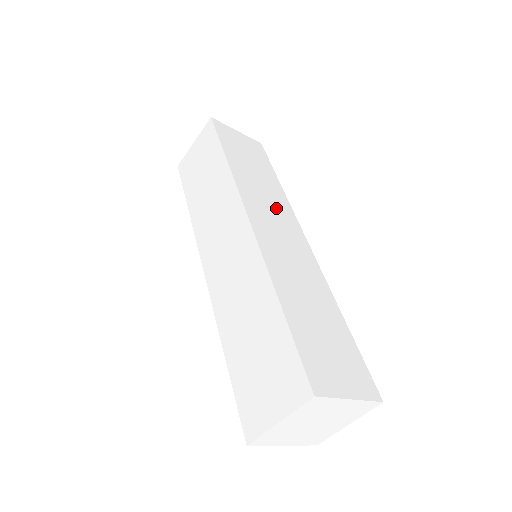
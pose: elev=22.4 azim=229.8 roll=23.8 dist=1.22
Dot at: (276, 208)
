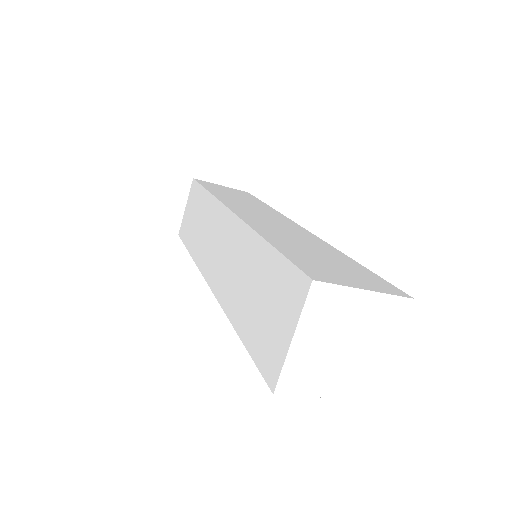
Dot at: (264, 212)
